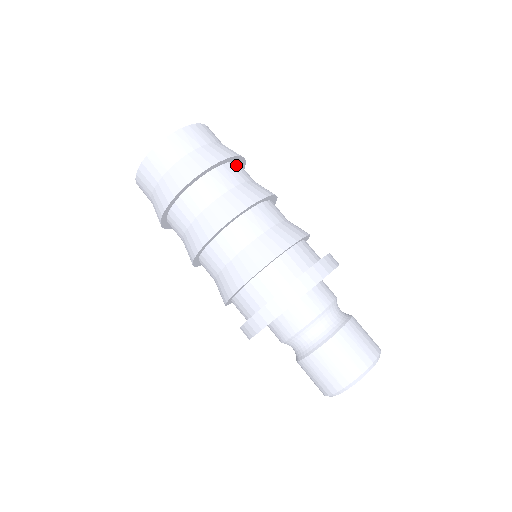
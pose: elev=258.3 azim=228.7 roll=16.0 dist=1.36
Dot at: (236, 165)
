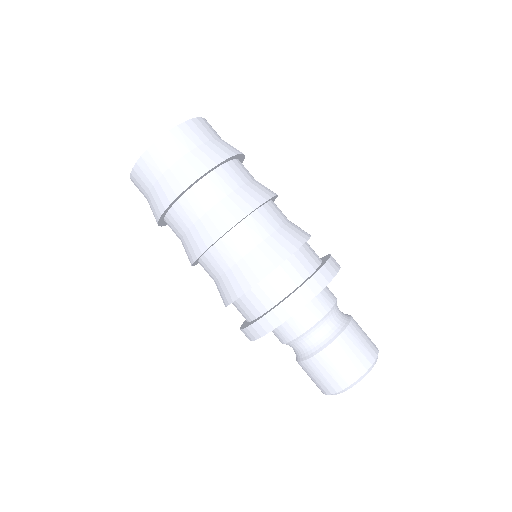
Dot at: (224, 169)
